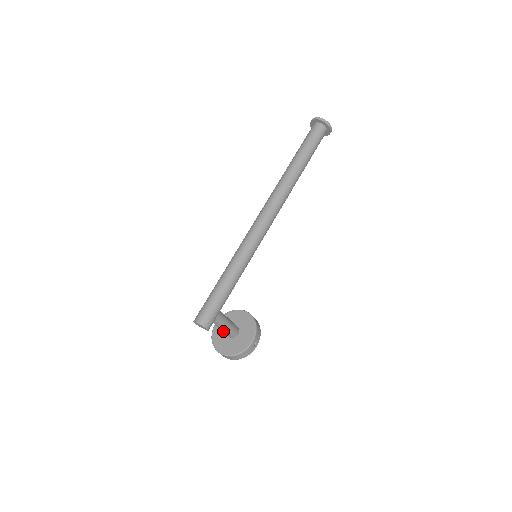
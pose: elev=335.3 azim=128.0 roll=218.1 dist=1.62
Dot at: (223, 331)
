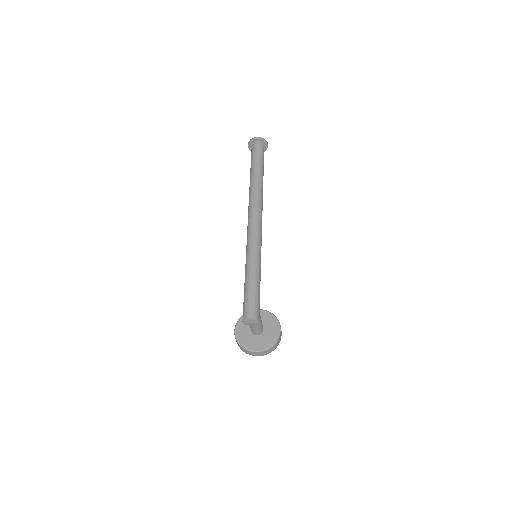
Dot at: (256, 328)
